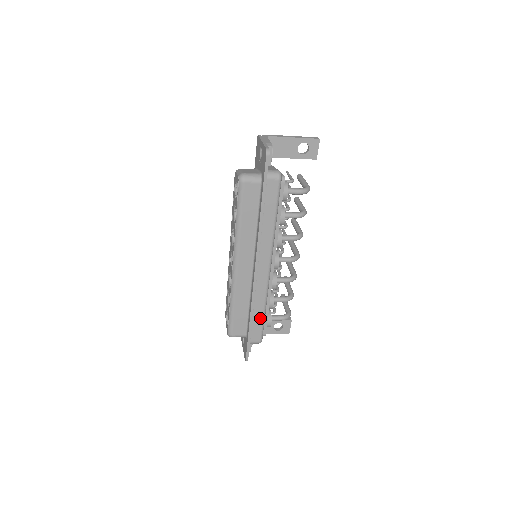
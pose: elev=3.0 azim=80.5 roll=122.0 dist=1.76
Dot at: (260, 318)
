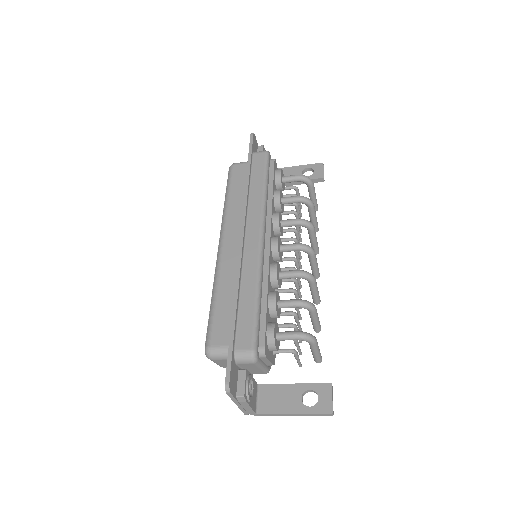
Dot at: (251, 306)
